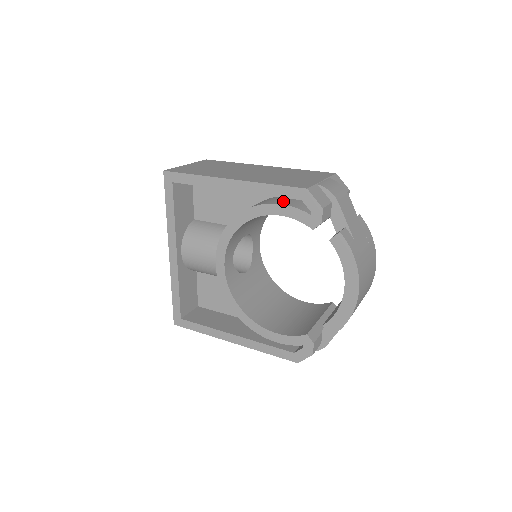
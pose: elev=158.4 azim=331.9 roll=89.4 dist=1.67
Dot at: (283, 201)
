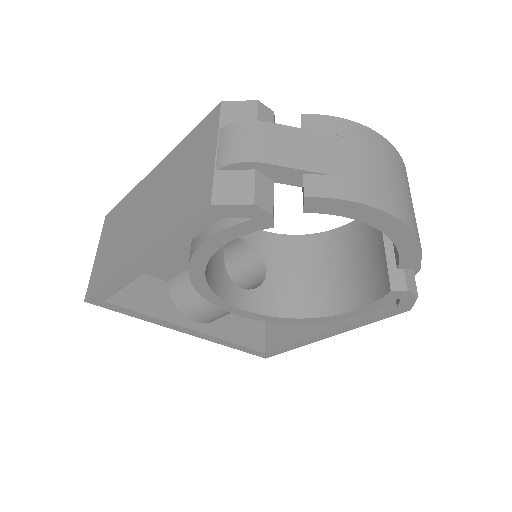
Dot at: occluded
